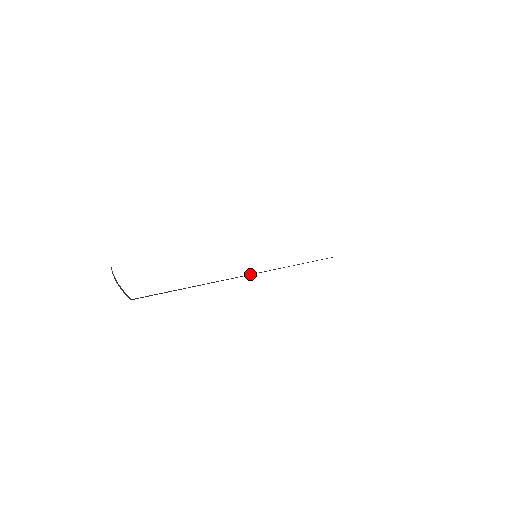
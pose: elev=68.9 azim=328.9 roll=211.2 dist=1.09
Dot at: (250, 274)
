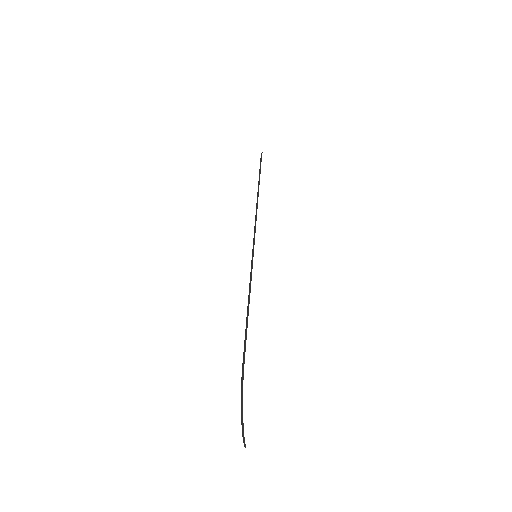
Dot at: occluded
